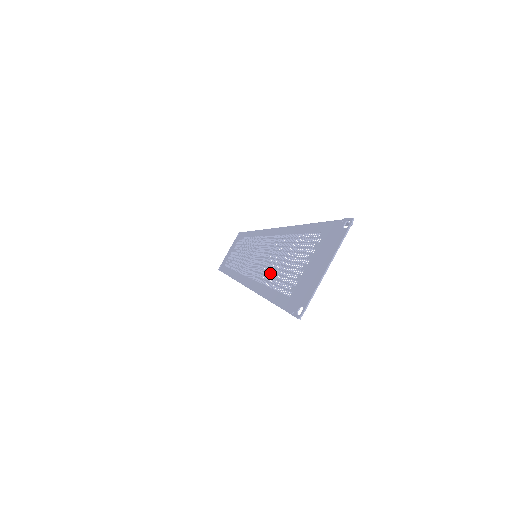
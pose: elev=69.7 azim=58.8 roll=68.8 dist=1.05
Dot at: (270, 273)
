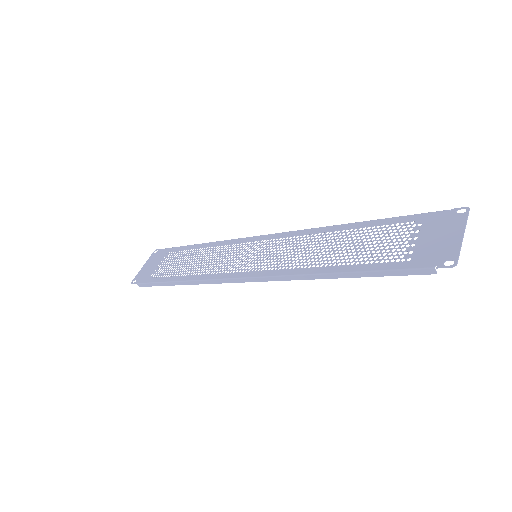
Dot at: occluded
